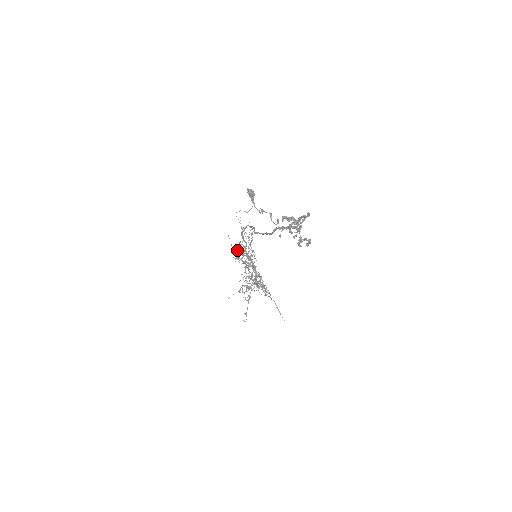
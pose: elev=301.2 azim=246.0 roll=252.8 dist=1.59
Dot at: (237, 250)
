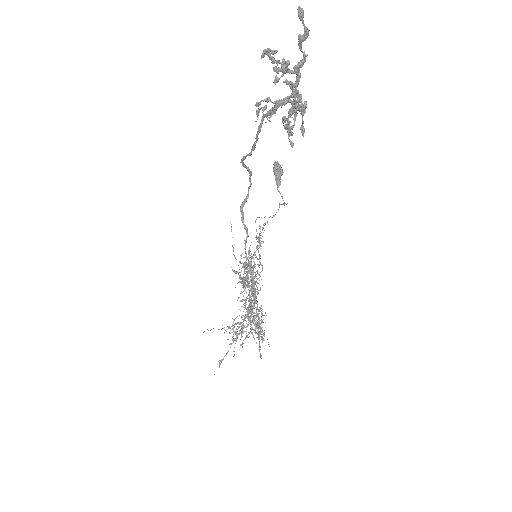
Dot at: occluded
